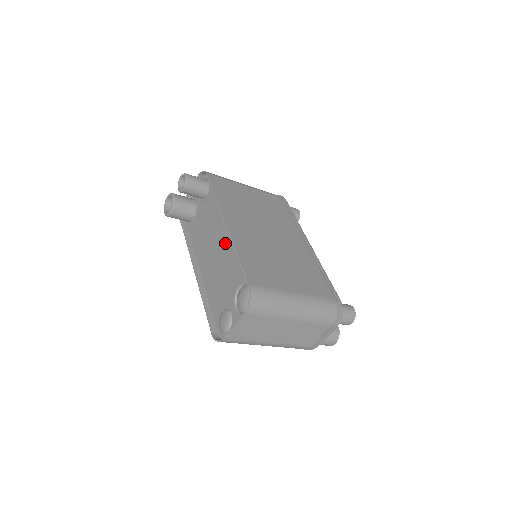
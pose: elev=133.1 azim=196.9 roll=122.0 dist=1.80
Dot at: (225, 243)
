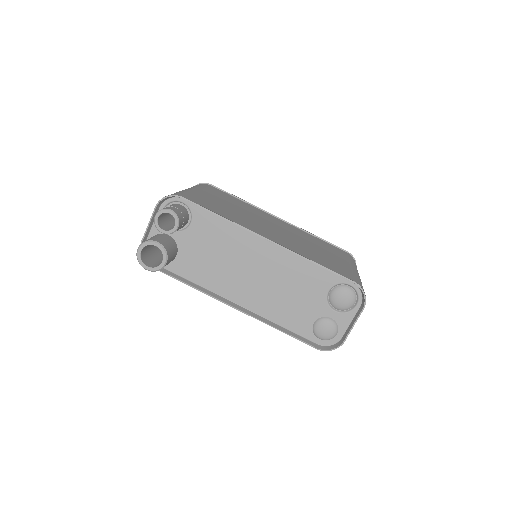
Dot at: (273, 260)
